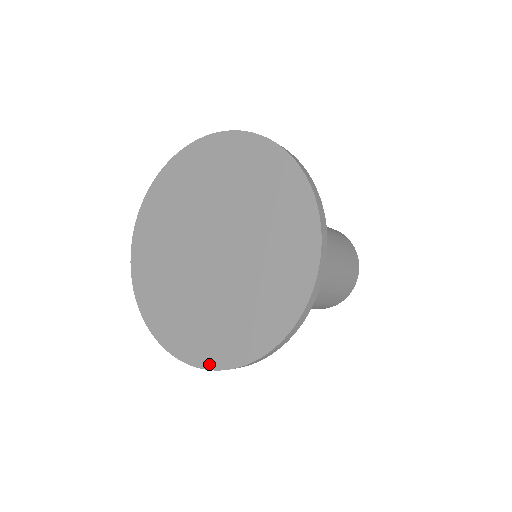
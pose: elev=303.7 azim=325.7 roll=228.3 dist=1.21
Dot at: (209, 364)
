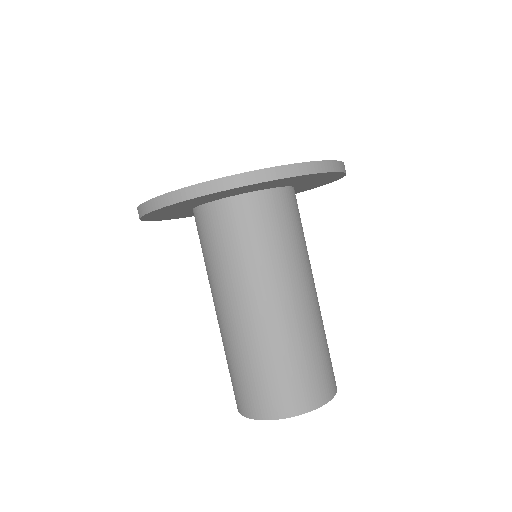
Dot at: occluded
